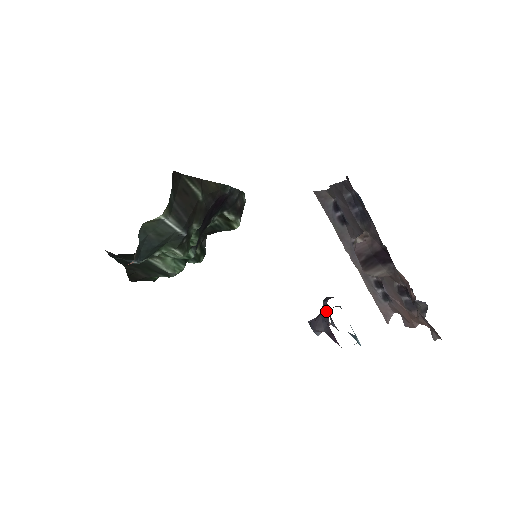
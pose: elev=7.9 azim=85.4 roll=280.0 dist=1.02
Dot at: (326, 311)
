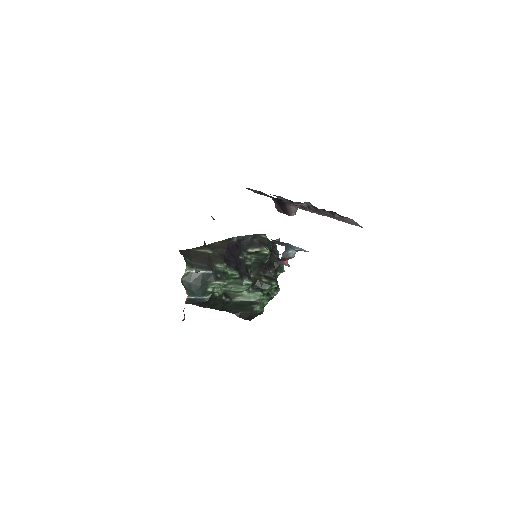
Dot at: occluded
